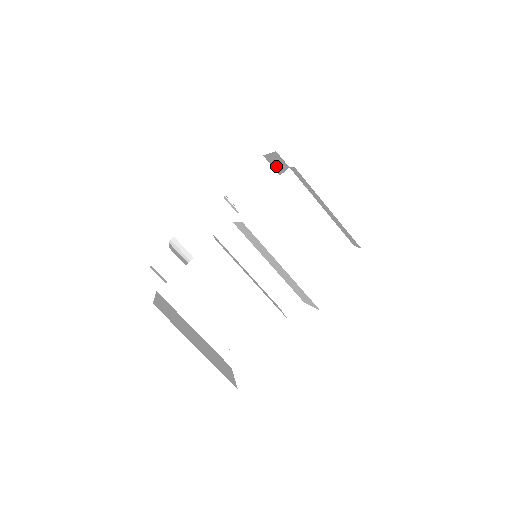
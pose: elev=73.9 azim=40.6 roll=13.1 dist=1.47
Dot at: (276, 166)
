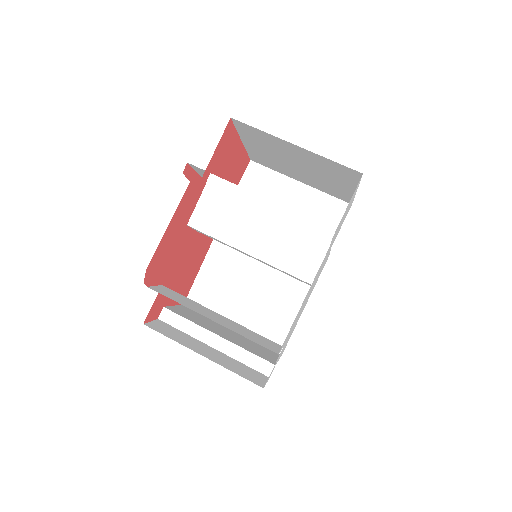
Dot at: (207, 288)
